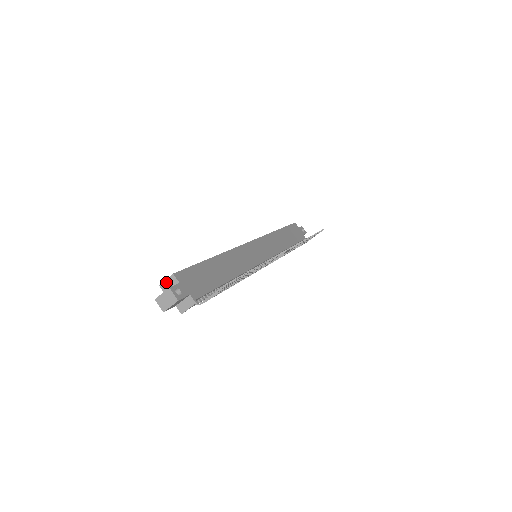
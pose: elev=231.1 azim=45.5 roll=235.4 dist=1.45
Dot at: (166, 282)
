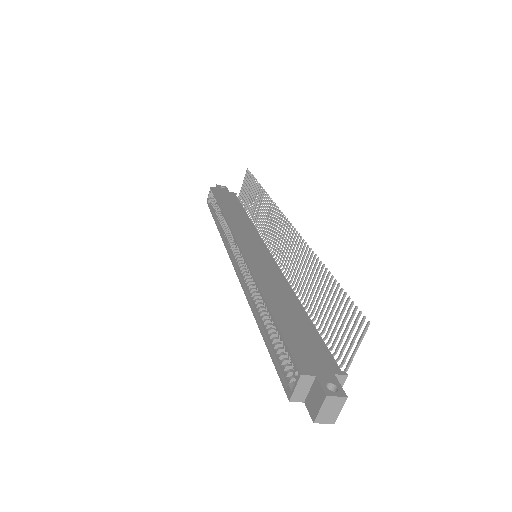
Dot at: (297, 391)
